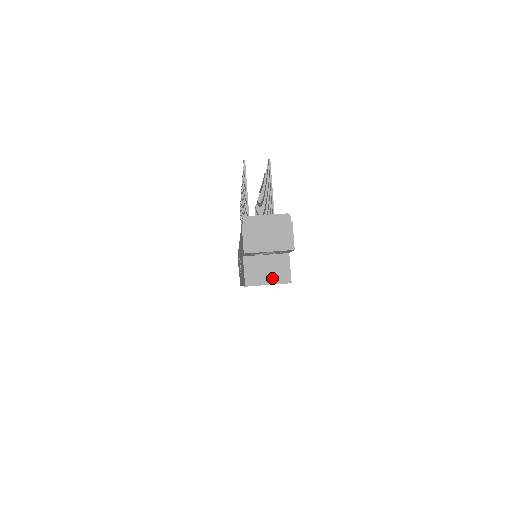
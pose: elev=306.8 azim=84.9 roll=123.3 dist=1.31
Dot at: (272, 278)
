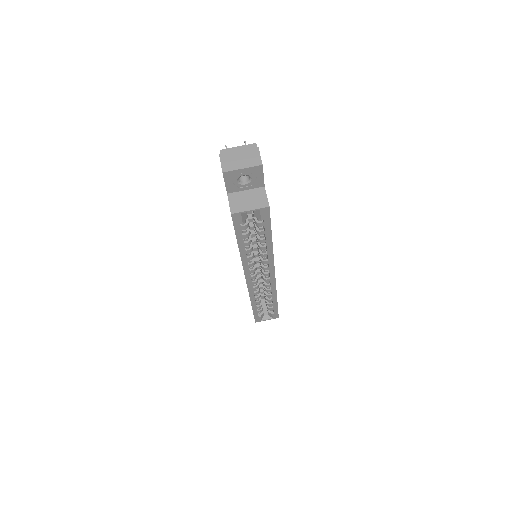
Dot at: (253, 205)
